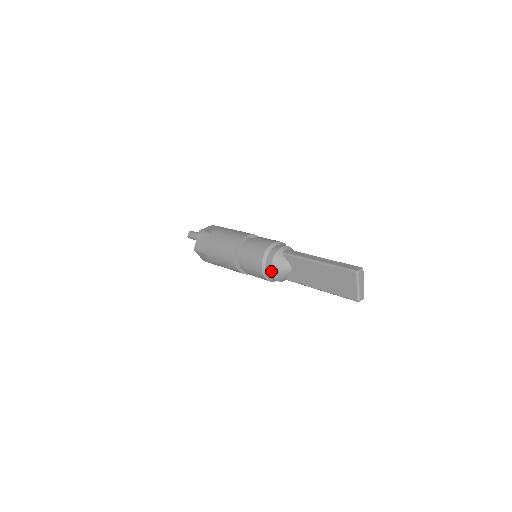
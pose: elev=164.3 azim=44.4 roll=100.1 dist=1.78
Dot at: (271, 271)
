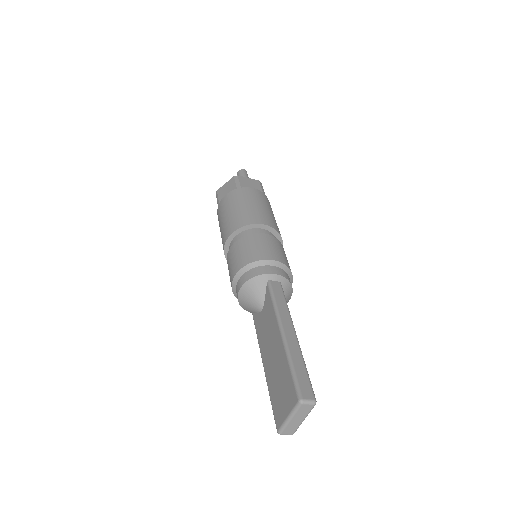
Dot at: (239, 290)
